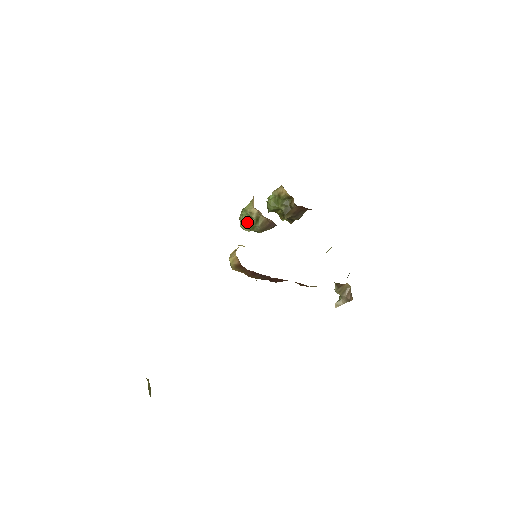
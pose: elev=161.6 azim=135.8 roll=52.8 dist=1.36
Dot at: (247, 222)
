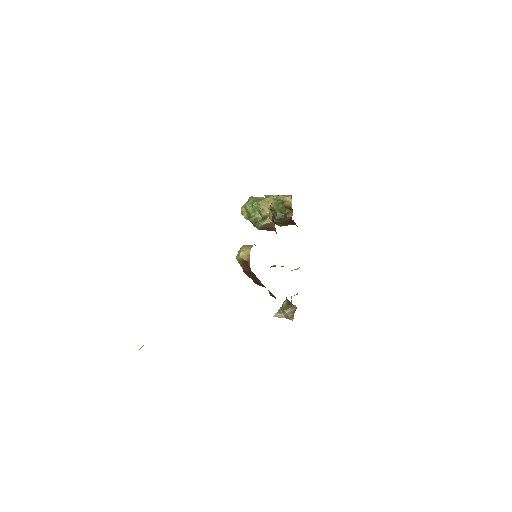
Dot at: (253, 214)
